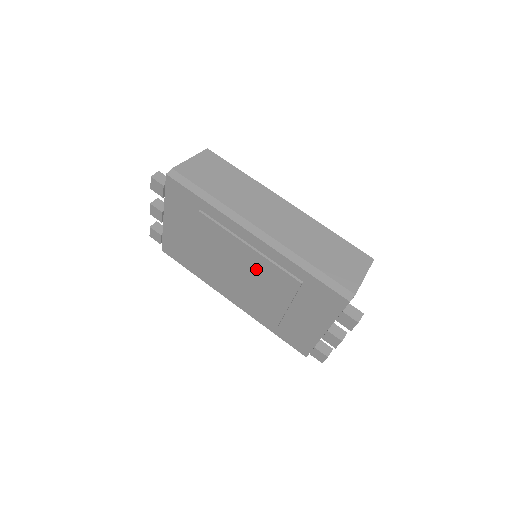
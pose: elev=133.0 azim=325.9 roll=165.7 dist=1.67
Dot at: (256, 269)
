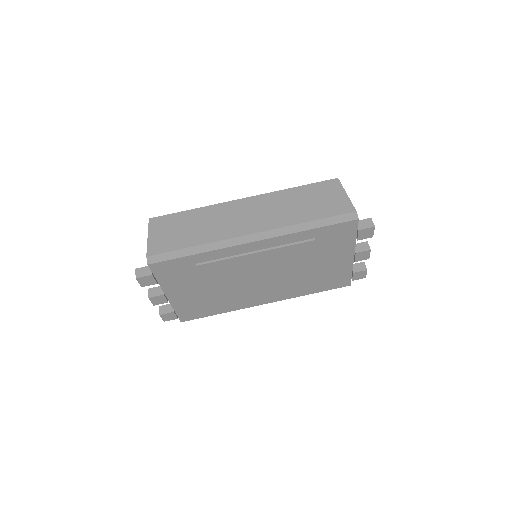
Dot at: (272, 263)
